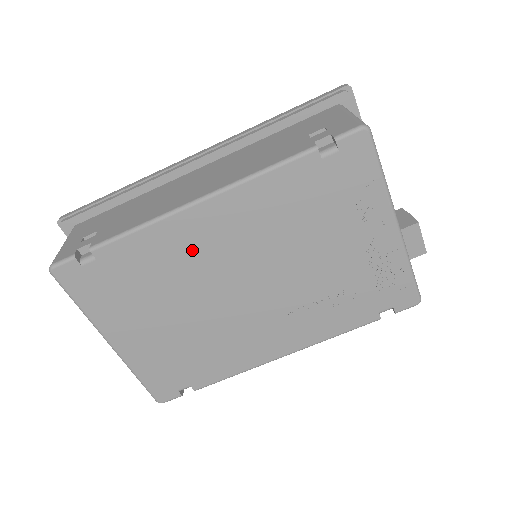
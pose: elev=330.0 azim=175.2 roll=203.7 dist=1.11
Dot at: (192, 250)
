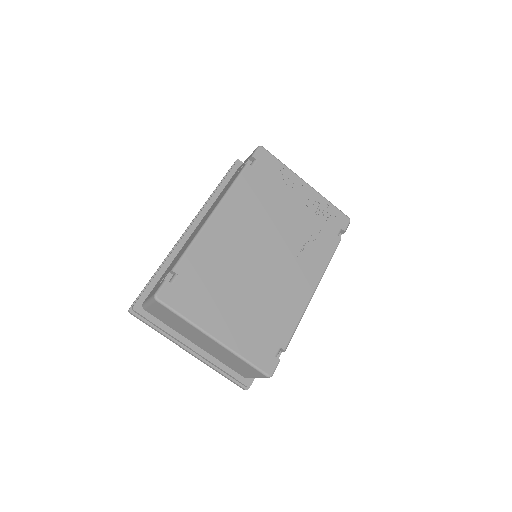
Dot at: (225, 243)
